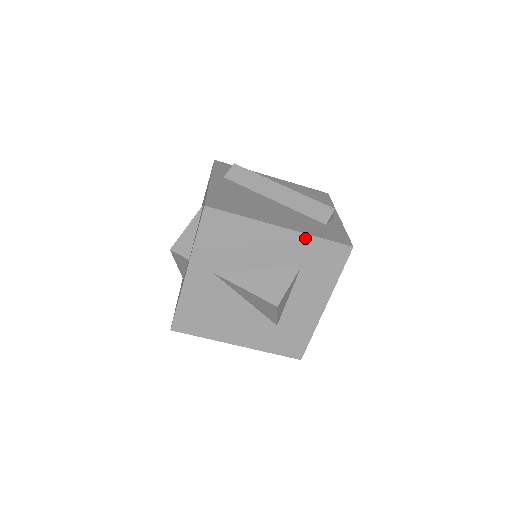
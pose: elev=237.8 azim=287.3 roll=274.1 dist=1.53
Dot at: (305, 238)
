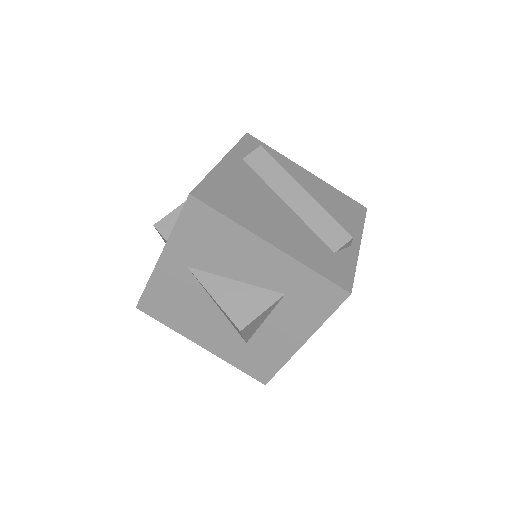
Dot at: (296, 265)
